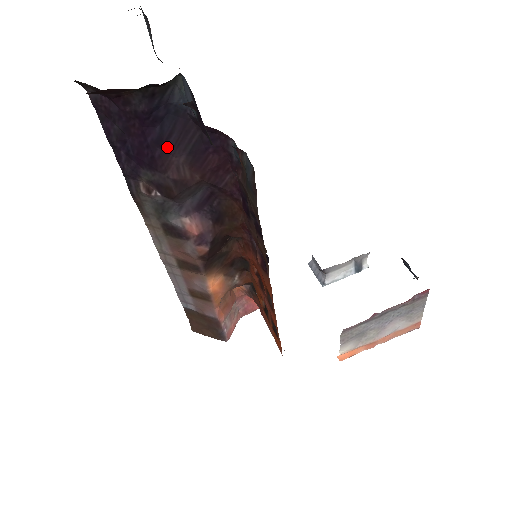
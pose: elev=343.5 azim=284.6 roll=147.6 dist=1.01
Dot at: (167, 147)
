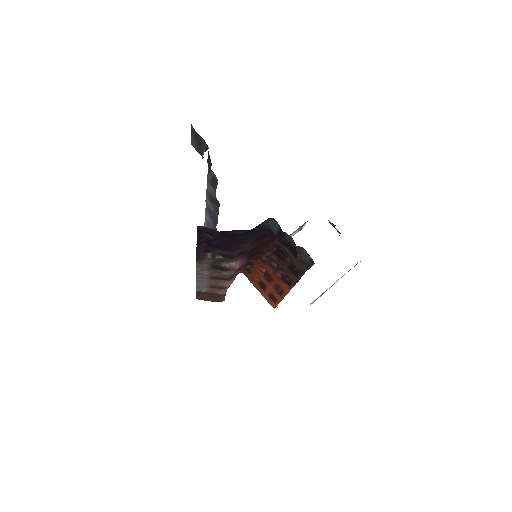
Dot at: (243, 242)
